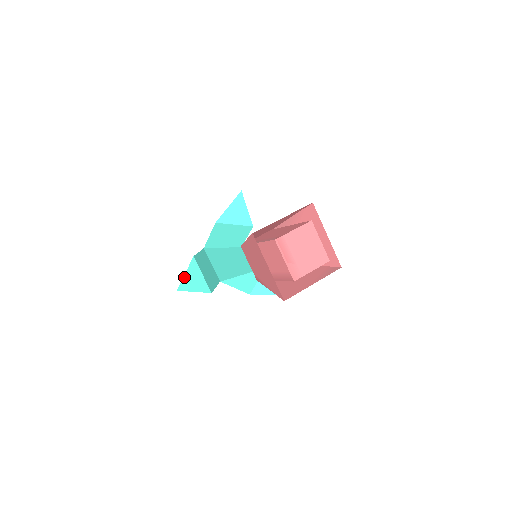
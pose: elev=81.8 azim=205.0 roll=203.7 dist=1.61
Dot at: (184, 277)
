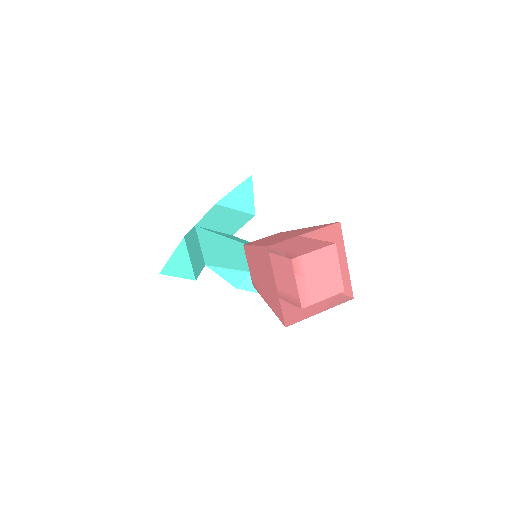
Dot at: (170, 259)
